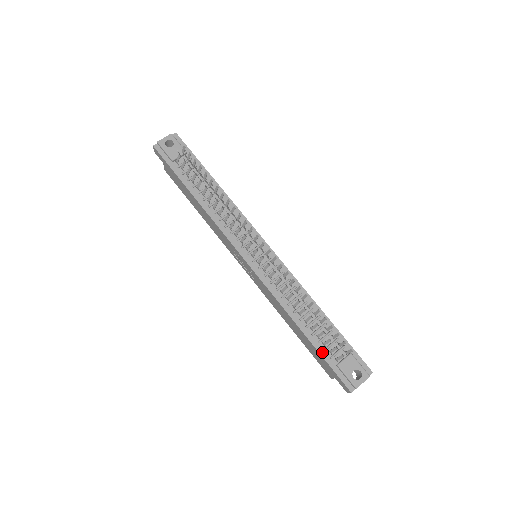
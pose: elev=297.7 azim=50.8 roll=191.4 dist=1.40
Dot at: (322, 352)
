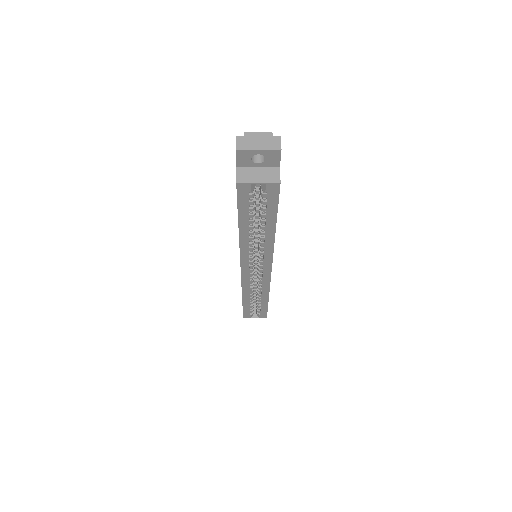
Dot at: occluded
